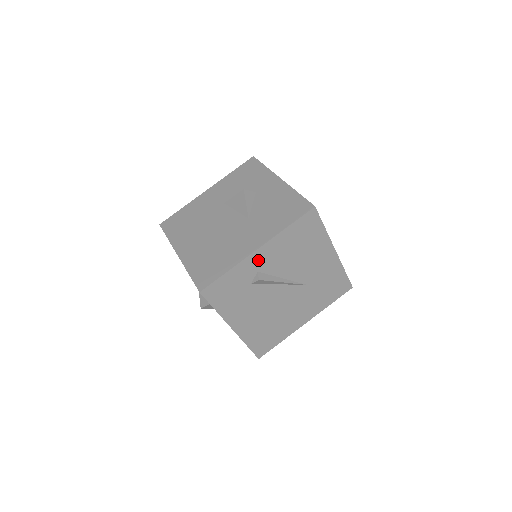
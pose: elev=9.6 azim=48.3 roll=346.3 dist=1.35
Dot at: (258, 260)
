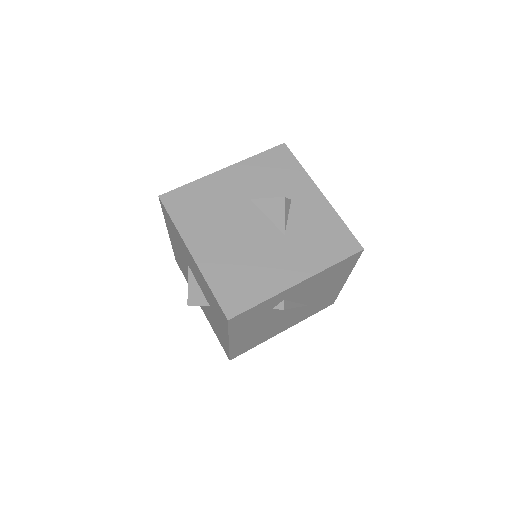
Dot at: (292, 291)
